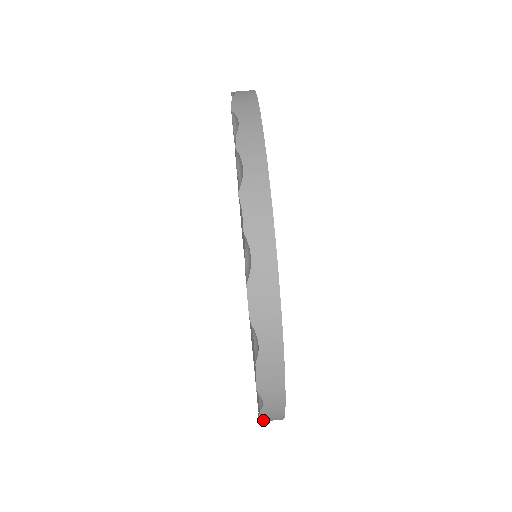
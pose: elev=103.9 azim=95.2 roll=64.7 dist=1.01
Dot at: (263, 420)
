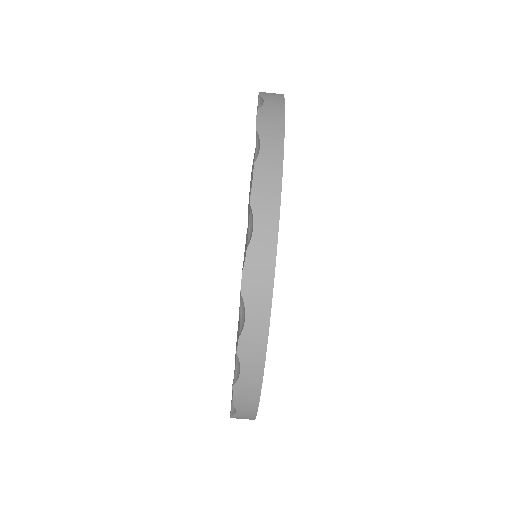
Dot at: occluded
